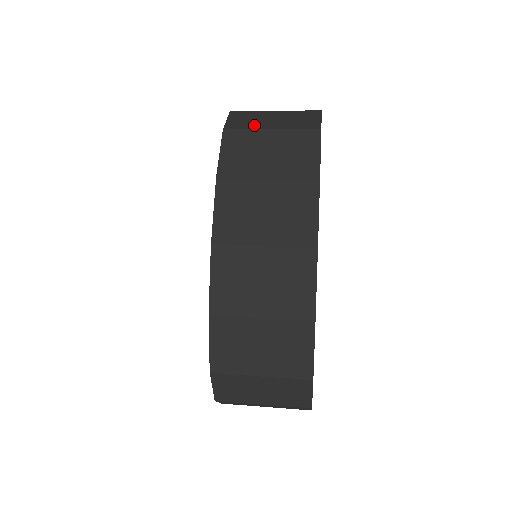
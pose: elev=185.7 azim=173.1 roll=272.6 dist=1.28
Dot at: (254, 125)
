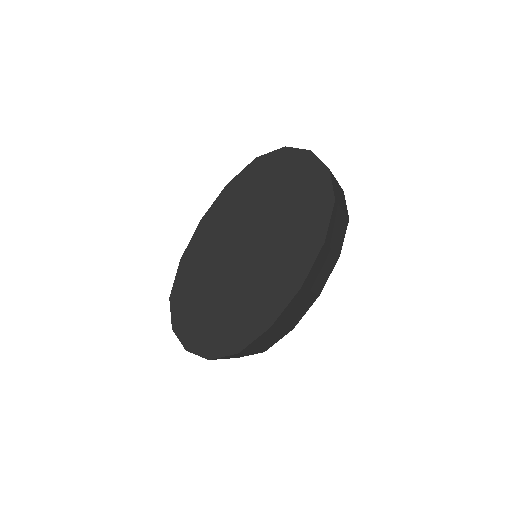
Dot at: (339, 200)
